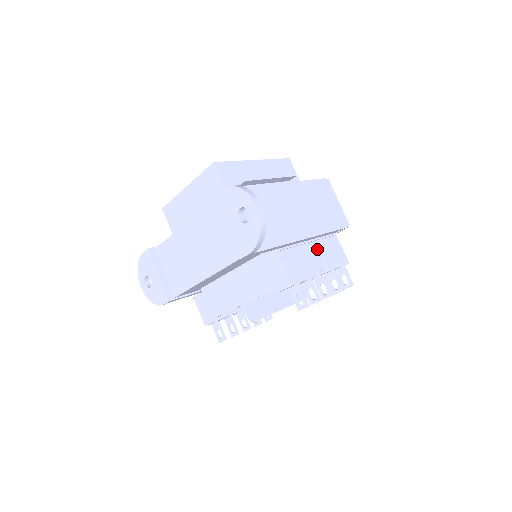
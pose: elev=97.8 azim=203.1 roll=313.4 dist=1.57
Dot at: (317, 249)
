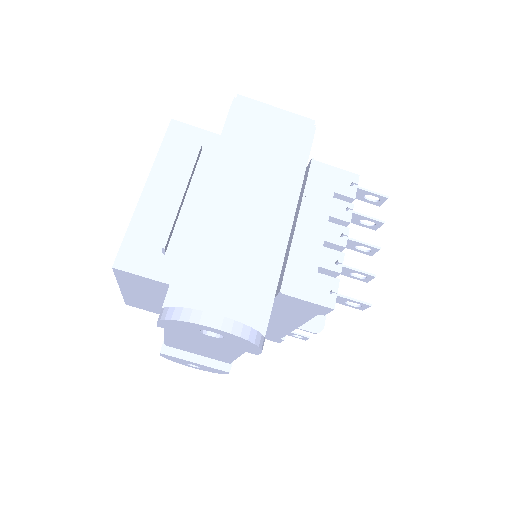
Dot at: (314, 216)
